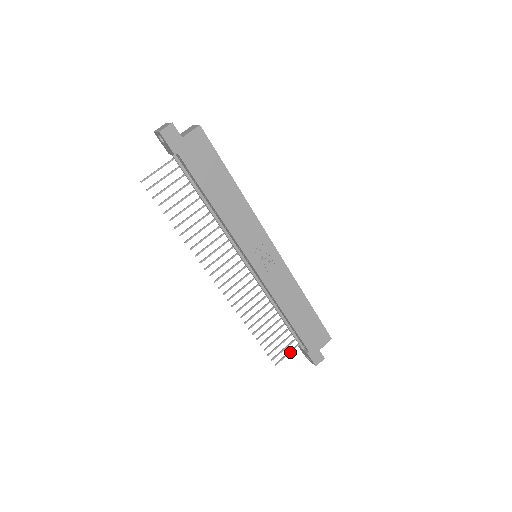
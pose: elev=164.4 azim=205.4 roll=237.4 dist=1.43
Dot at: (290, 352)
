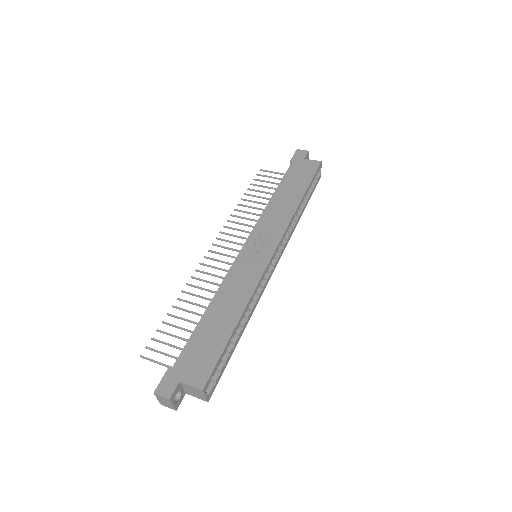
Dot at: (164, 365)
